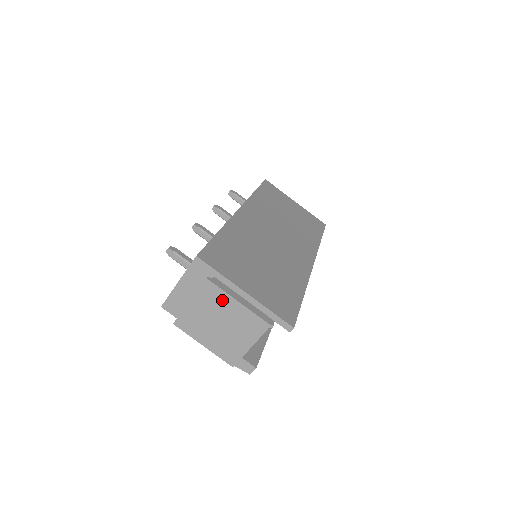
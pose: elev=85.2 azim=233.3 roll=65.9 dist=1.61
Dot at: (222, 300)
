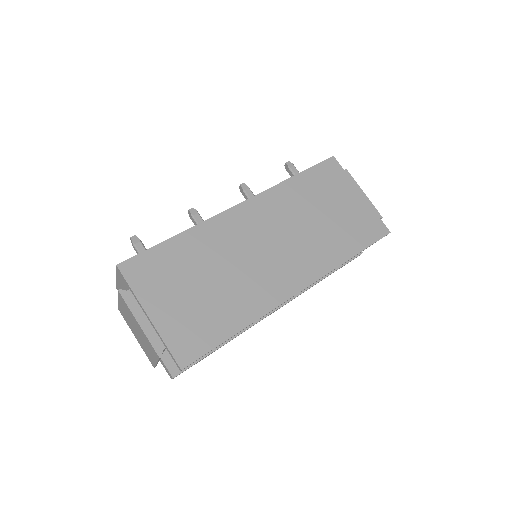
Dot at: (131, 314)
